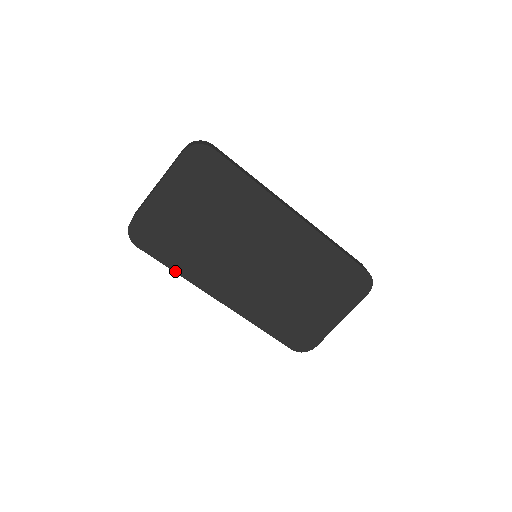
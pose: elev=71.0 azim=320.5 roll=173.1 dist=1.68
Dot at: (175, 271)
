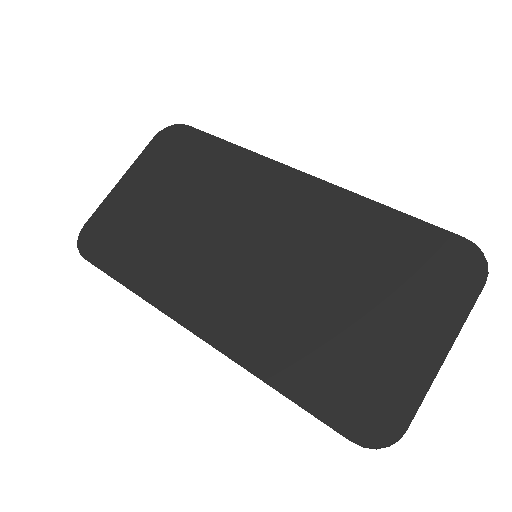
Dot at: (129, 287)
